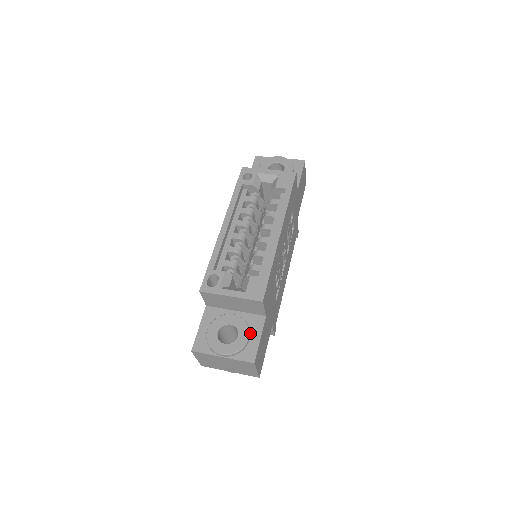
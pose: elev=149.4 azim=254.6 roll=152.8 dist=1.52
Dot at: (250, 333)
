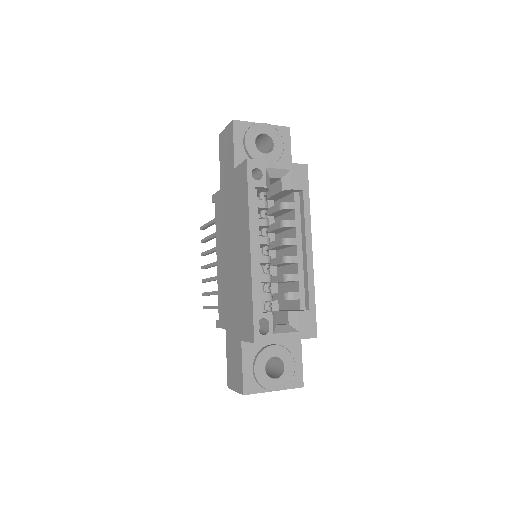
Dot at: (292, 359)
